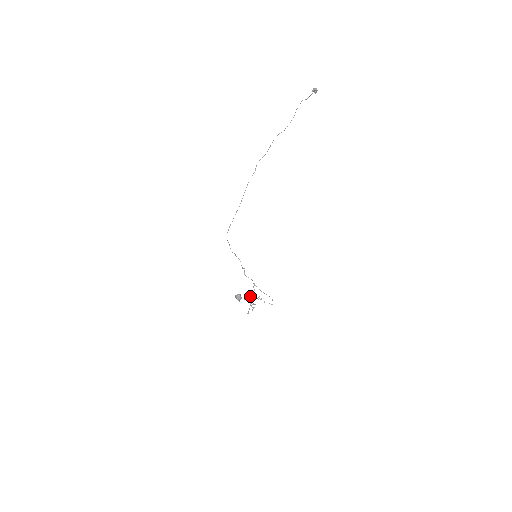
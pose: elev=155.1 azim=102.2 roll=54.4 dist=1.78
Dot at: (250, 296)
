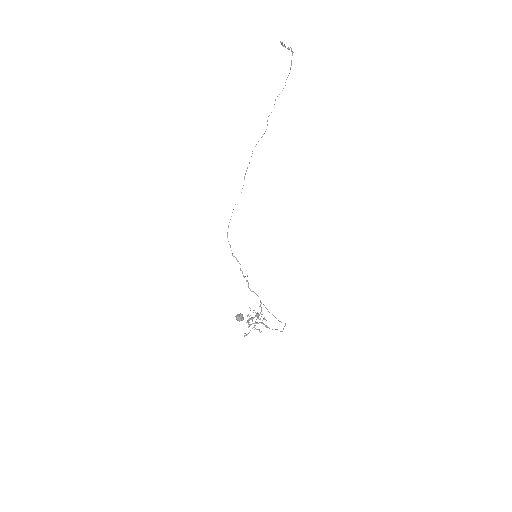
Dot at: occluded
